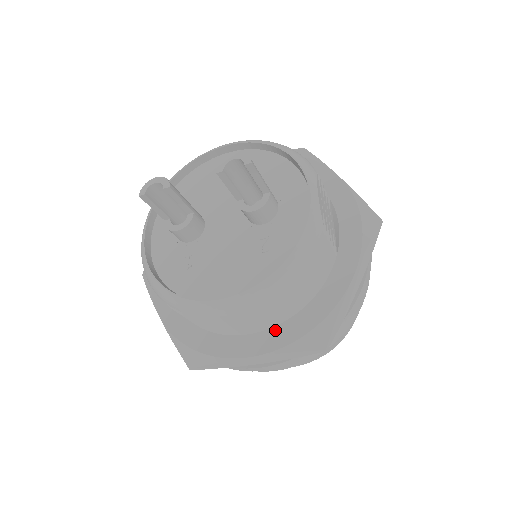
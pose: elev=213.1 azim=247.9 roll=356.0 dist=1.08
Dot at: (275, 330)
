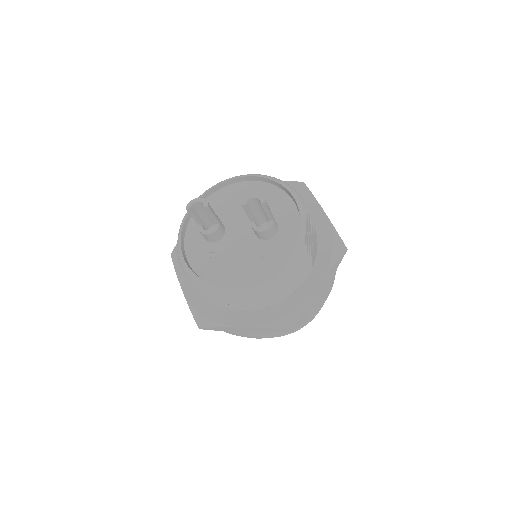
Dot at: (262, 312)
